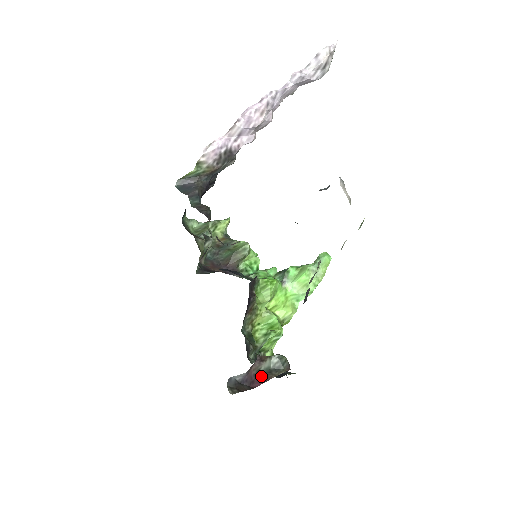
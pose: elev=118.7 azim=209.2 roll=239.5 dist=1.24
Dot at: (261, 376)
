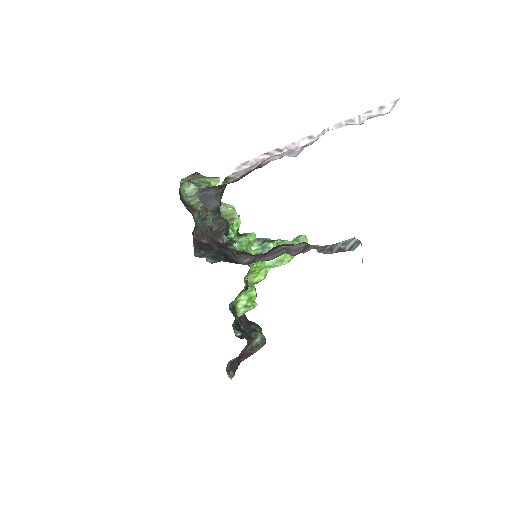
Dot at: (246, 353)
